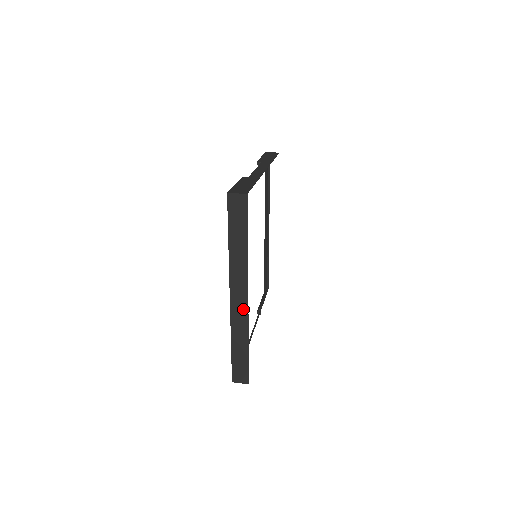
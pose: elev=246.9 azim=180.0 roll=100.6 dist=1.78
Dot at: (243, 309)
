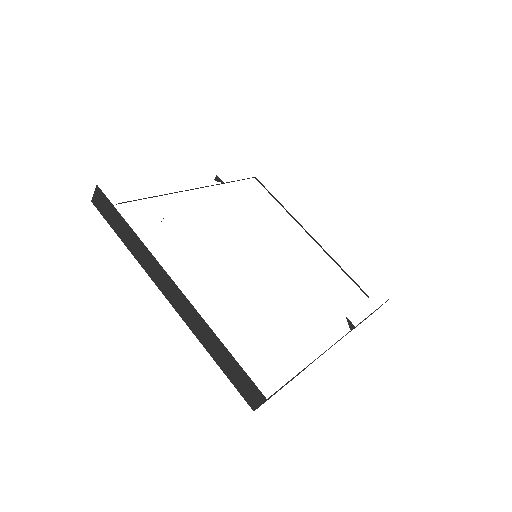
Dot at: (182, 299)
